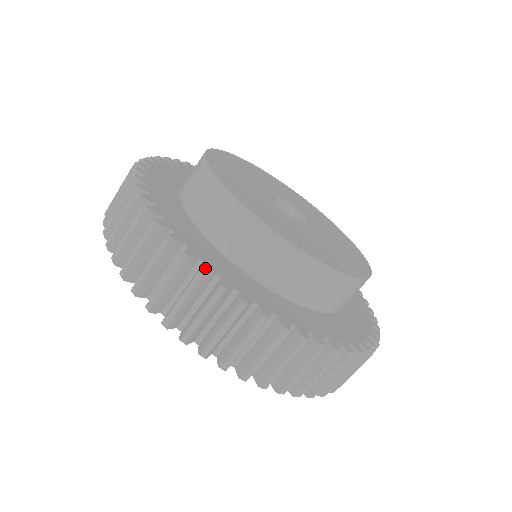
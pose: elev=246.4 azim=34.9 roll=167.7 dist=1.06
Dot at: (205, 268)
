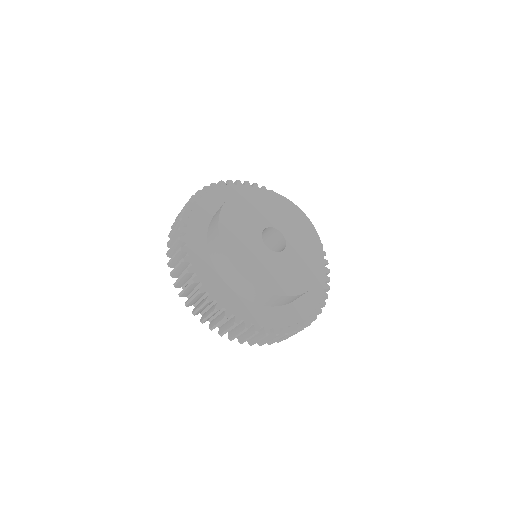
Dot at: (276, 332)
